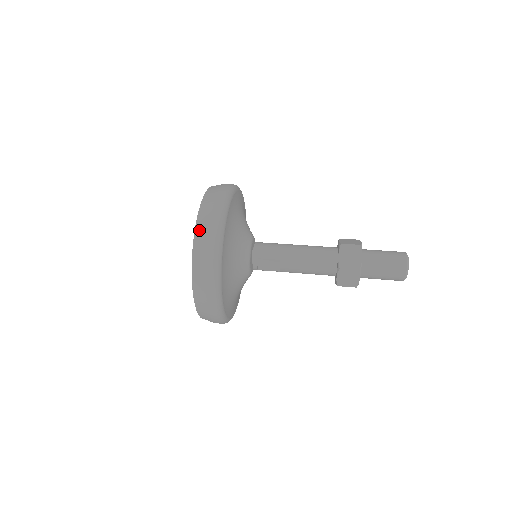
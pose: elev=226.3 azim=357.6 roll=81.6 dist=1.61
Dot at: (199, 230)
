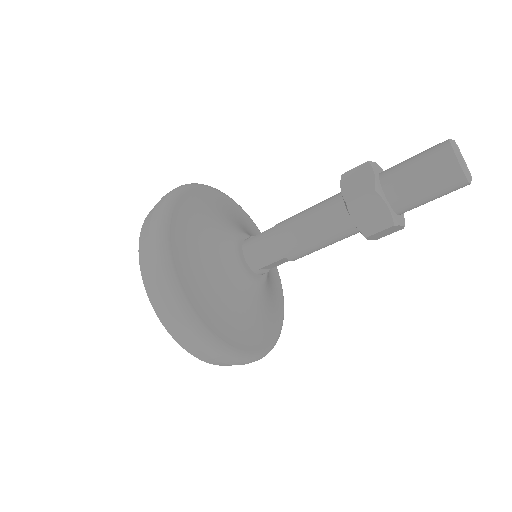
Dot at: (170, 329)
